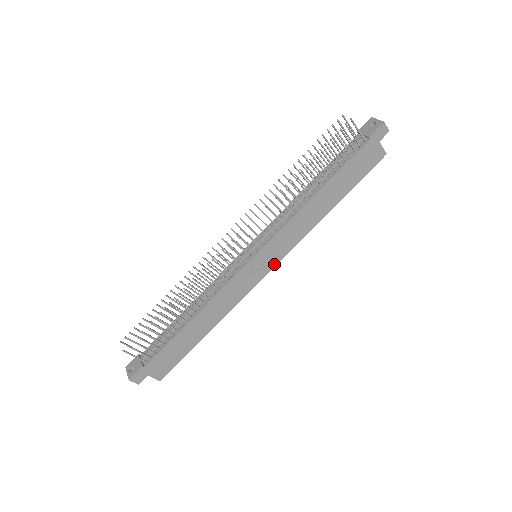
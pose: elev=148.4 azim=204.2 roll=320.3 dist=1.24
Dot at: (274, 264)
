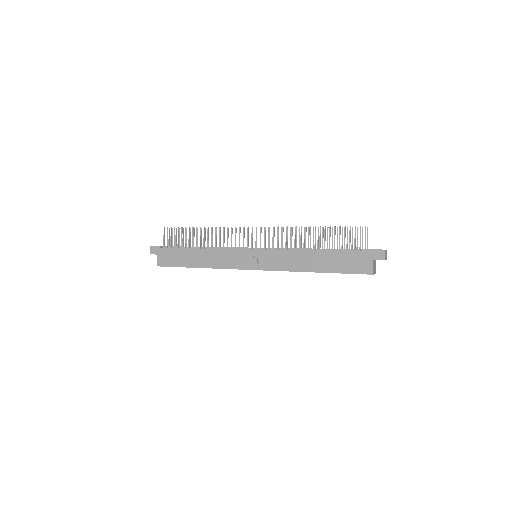
Dot at: (258, 268)
